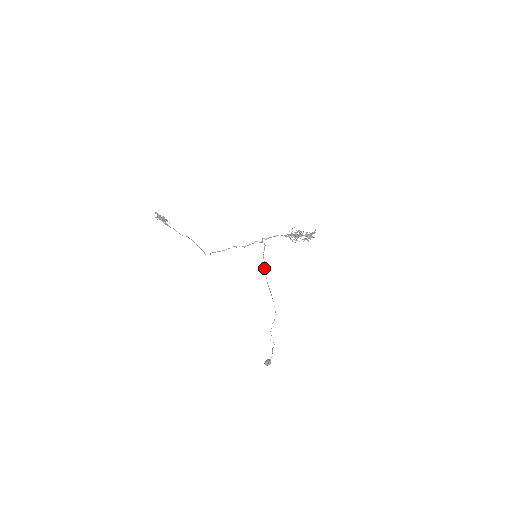
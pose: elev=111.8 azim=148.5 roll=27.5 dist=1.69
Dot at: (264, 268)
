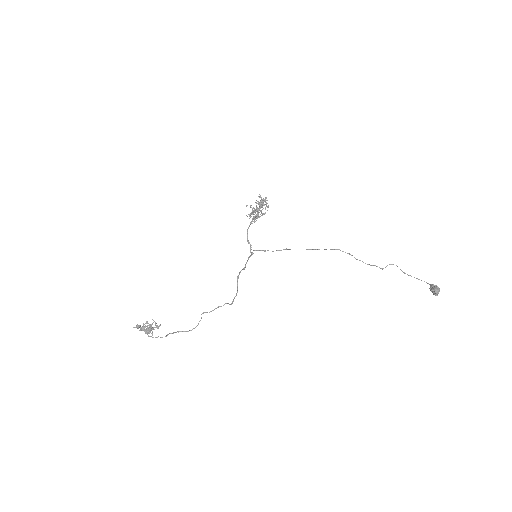
Dot at: occluded
